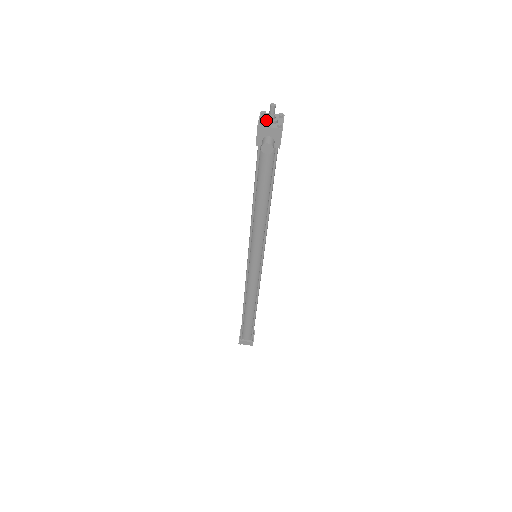
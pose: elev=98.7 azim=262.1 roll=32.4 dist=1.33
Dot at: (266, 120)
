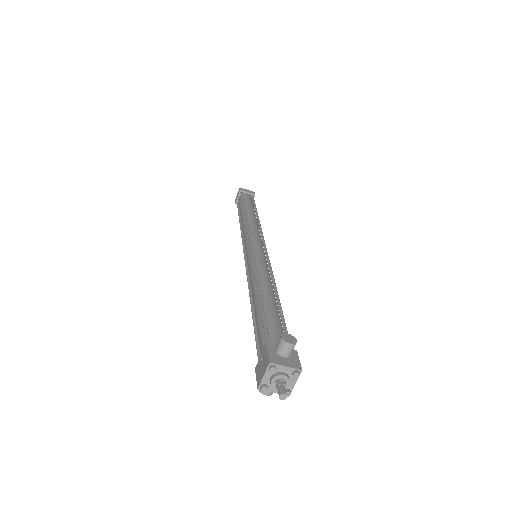
Dot at: (271, 387)
